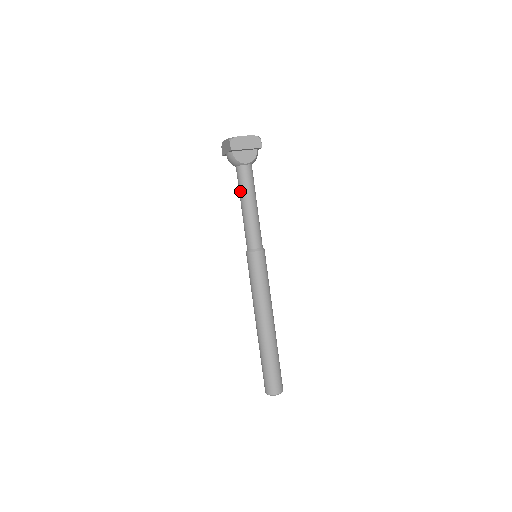
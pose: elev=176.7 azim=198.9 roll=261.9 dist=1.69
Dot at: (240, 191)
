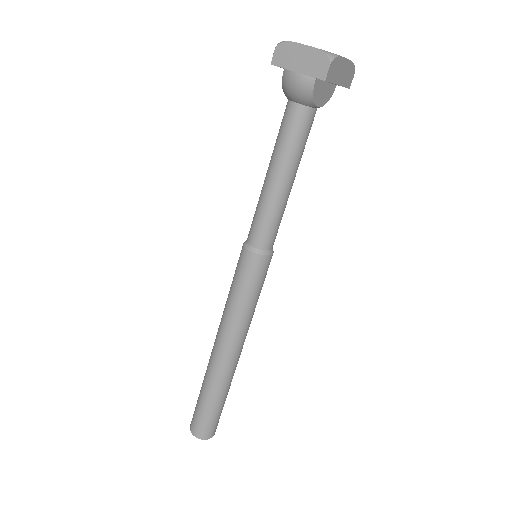
Dot at: (285, 150)
